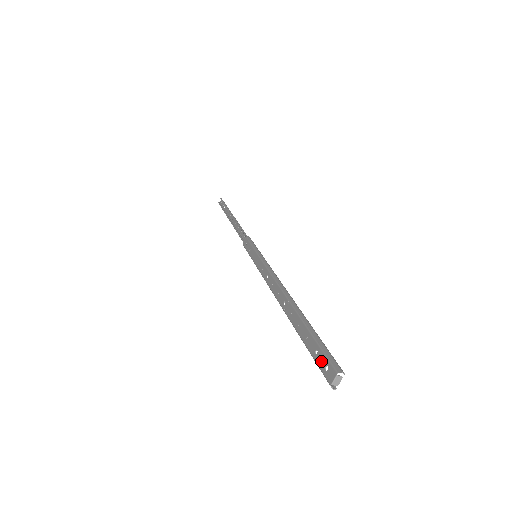
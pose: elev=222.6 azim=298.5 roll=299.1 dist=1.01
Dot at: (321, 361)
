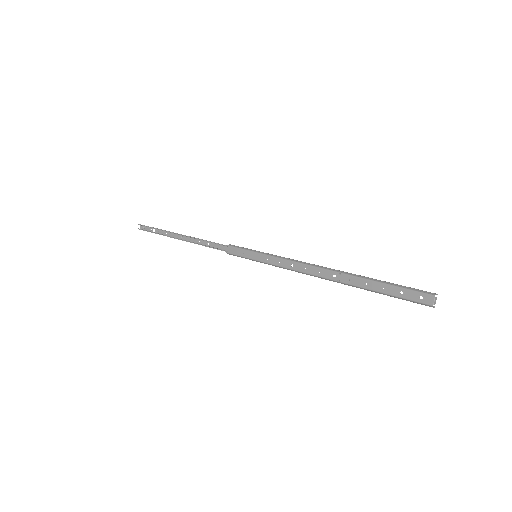
Dot at: (412, 296)
